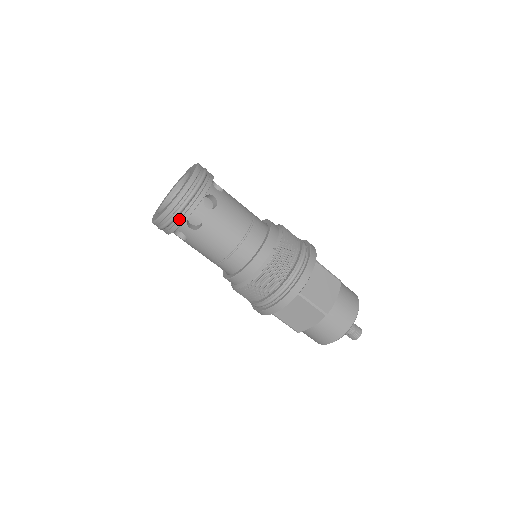
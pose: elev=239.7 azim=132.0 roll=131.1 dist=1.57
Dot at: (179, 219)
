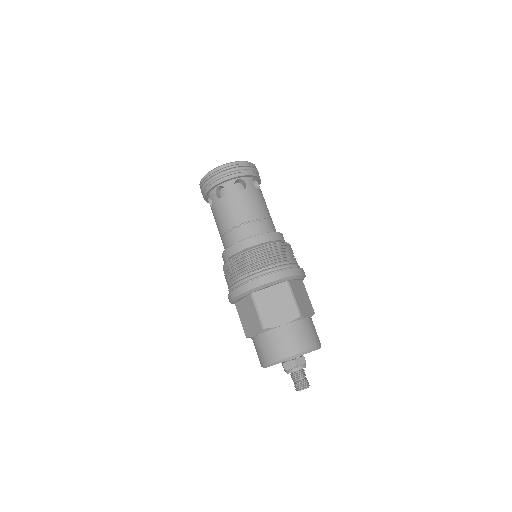
Dot at: (232, 175)
